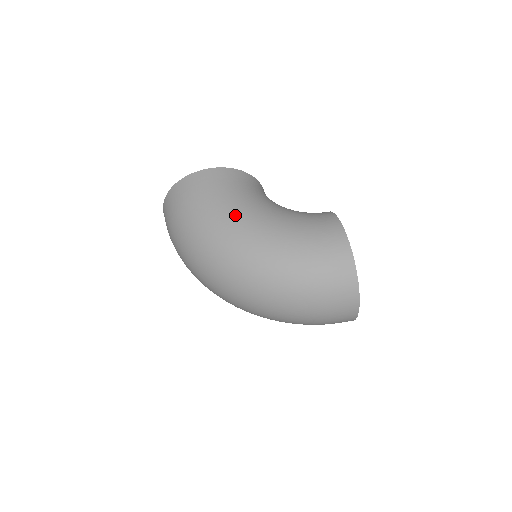
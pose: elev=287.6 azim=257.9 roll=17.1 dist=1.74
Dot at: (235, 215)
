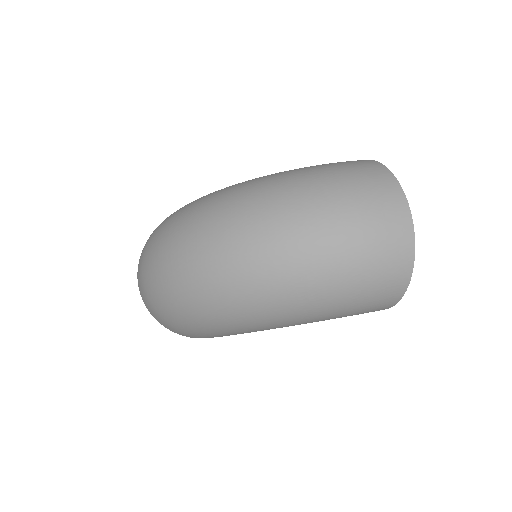
Dot at: occluded
